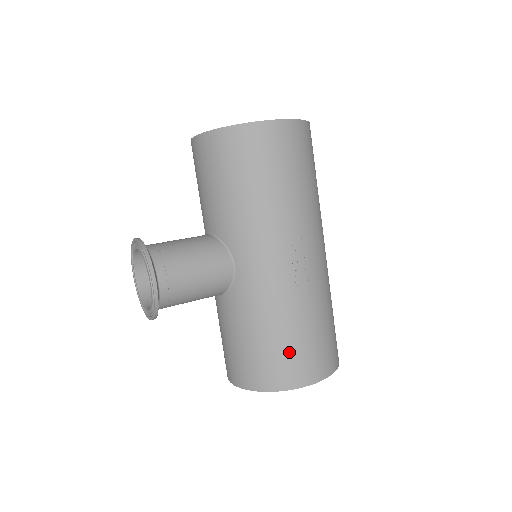
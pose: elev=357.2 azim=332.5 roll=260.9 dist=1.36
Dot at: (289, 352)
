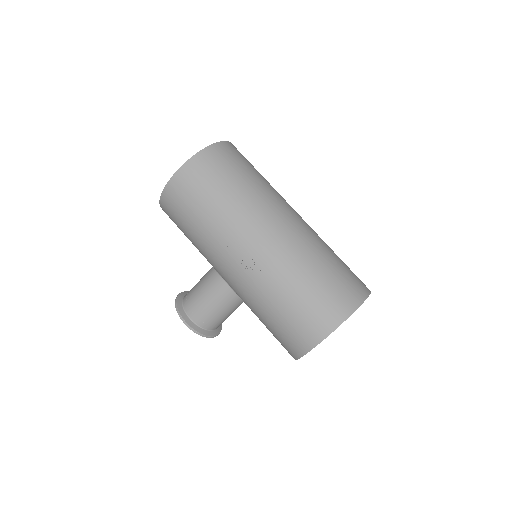
Dot at: (285, 327)
